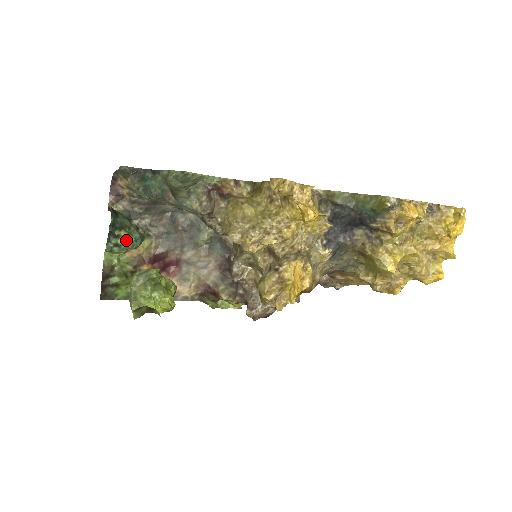
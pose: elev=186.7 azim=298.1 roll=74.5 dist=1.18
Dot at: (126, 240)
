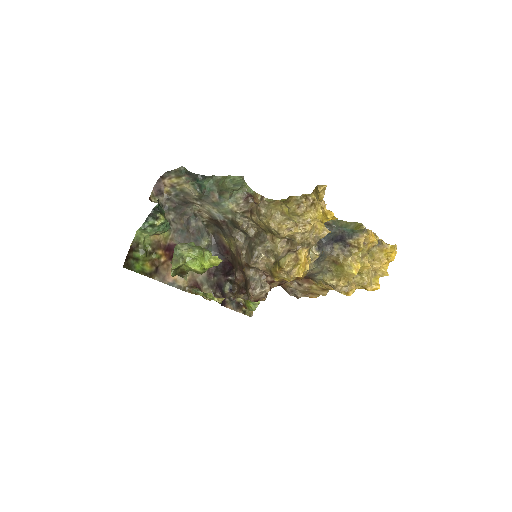
Dot at: (161, 223)
